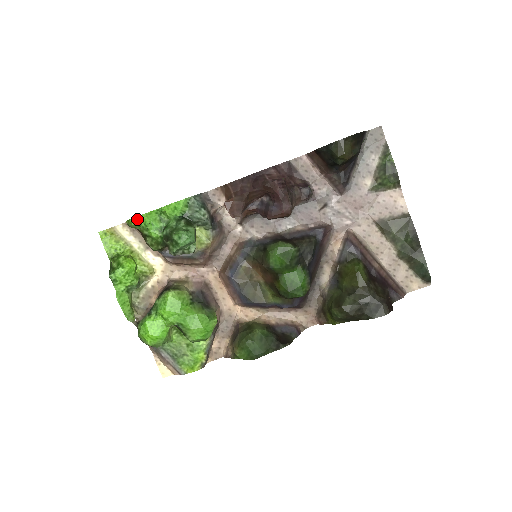
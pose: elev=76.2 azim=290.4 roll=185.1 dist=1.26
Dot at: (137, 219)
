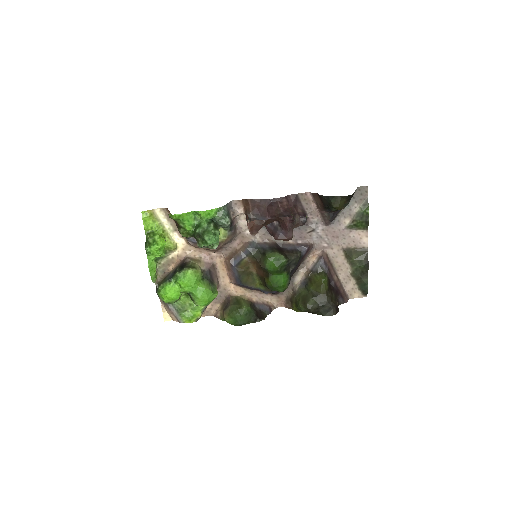
Dot at: (179, 216)
